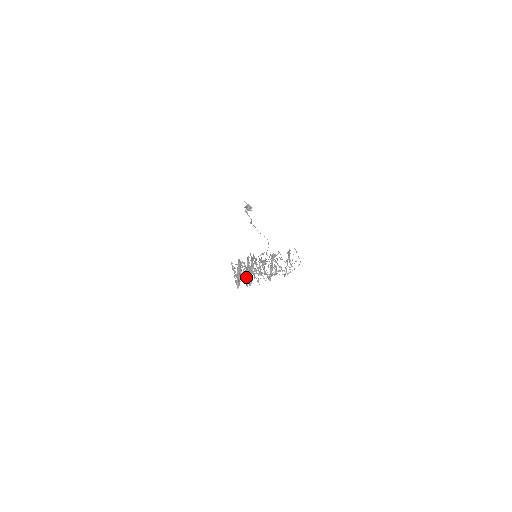
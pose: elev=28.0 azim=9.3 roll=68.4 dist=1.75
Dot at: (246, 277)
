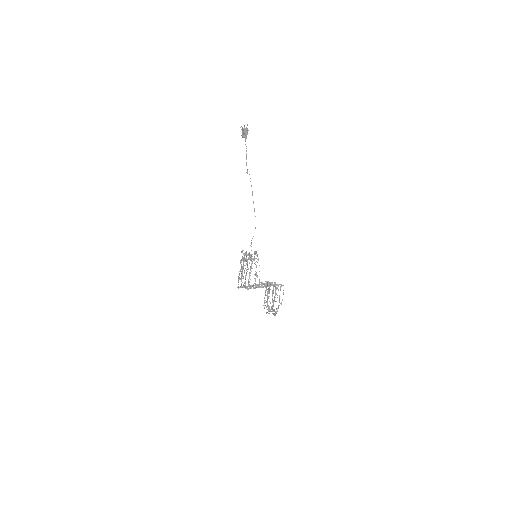
Dot at: (250, 286)
